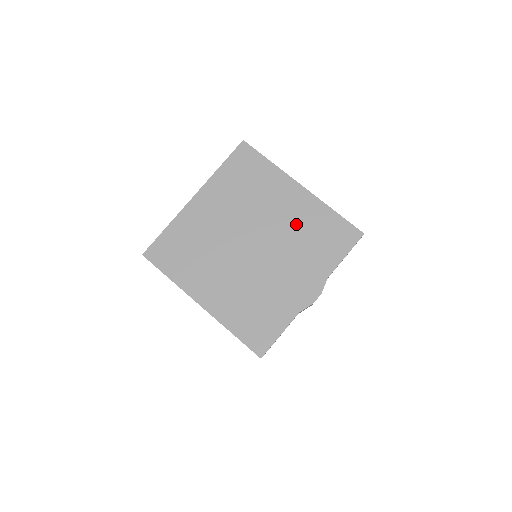
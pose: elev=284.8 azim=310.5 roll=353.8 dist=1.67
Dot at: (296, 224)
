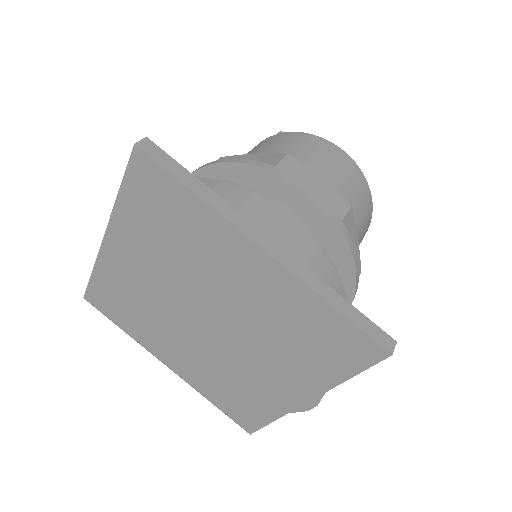
Dot at: (264, 310)
